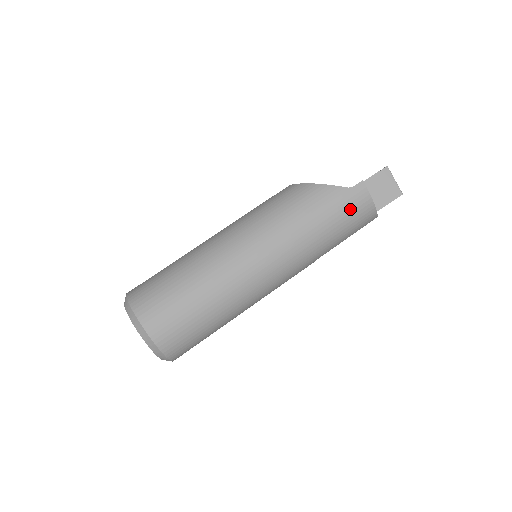
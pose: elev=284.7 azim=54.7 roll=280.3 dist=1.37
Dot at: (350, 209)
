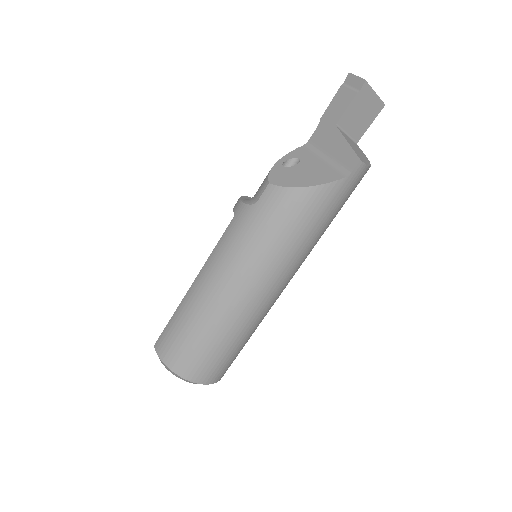
Dot at: (350, 192)
